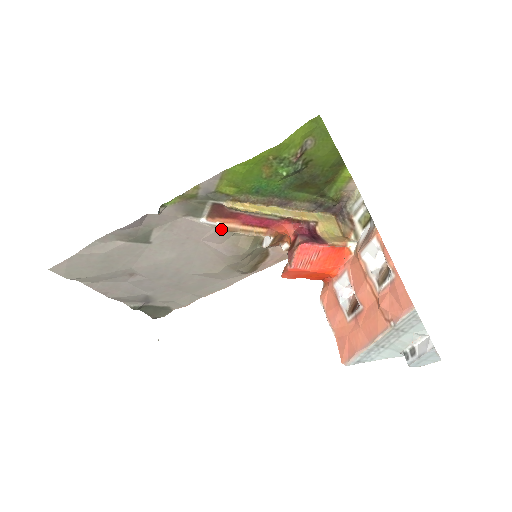
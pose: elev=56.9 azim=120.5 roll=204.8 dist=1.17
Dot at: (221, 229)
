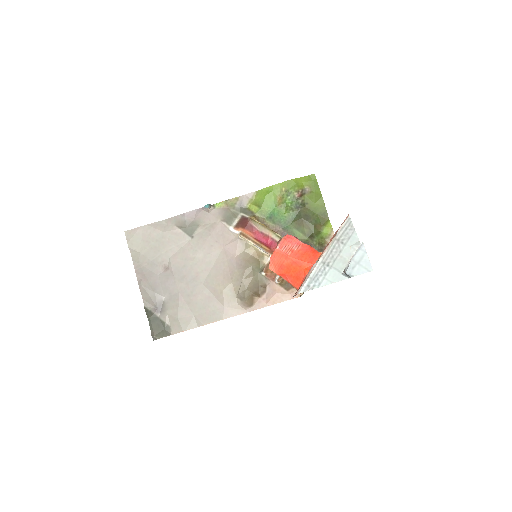
Dot at: (240, 234)
